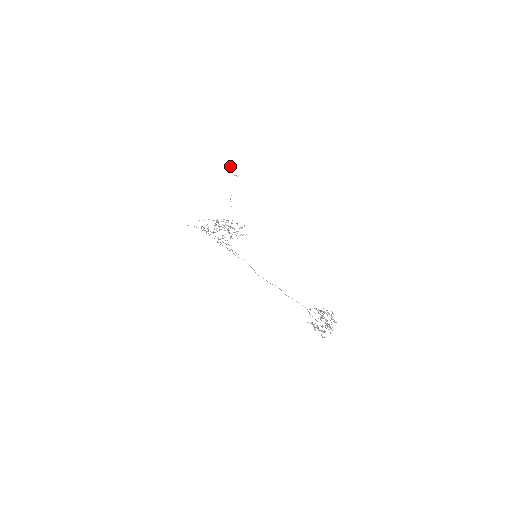
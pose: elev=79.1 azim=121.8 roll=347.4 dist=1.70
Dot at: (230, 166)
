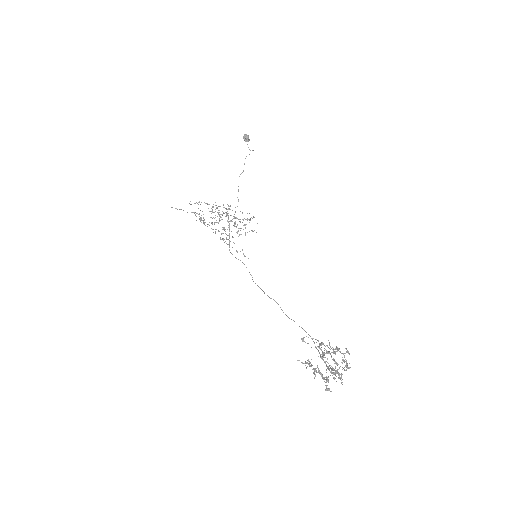
Dot at: (246, 138)
